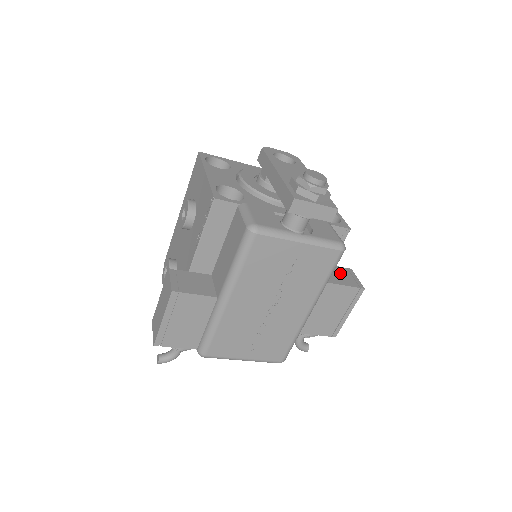
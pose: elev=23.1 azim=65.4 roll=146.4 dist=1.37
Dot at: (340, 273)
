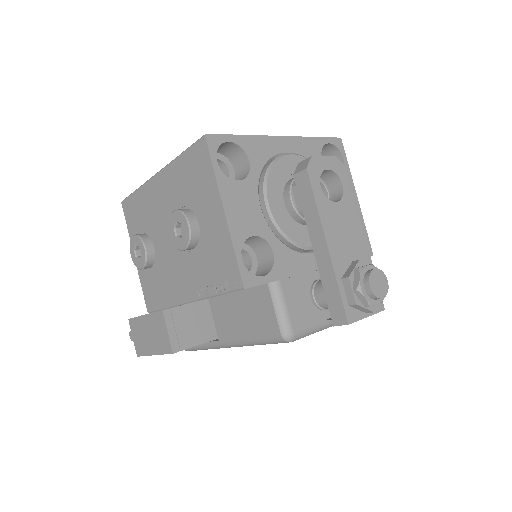
Dot at: occluded
